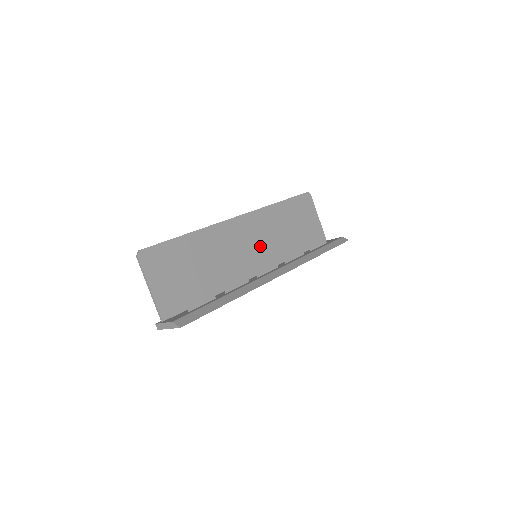
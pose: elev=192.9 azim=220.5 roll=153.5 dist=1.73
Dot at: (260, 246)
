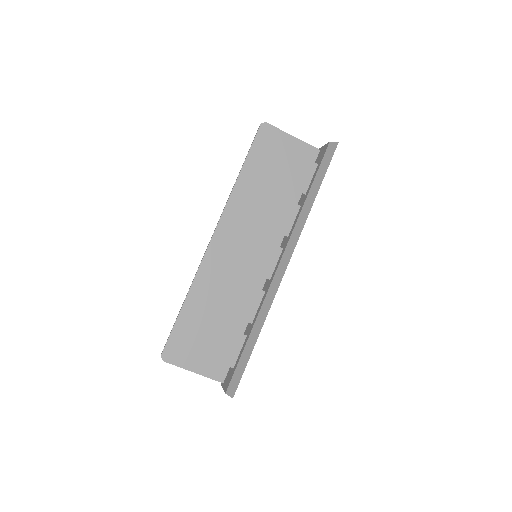
Dot at: (251, 250)
